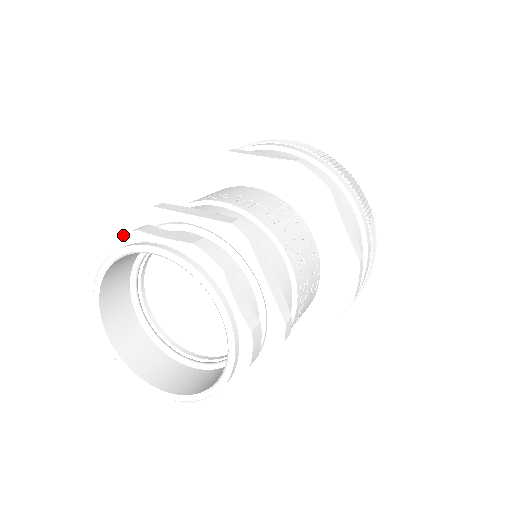
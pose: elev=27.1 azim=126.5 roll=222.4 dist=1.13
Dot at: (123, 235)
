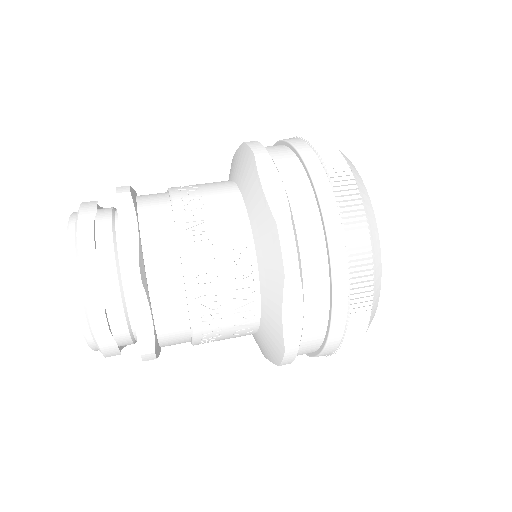
Dot at: (79, 207)
